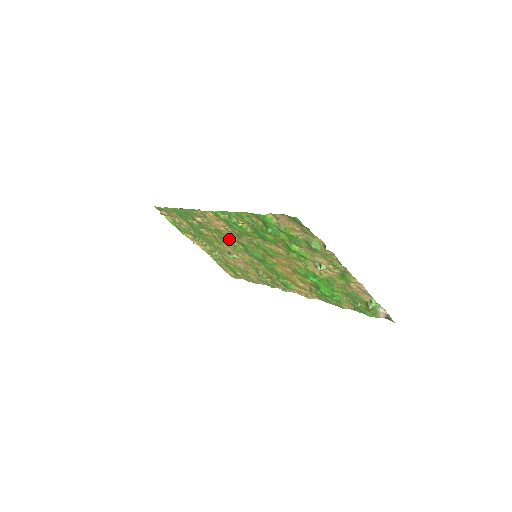
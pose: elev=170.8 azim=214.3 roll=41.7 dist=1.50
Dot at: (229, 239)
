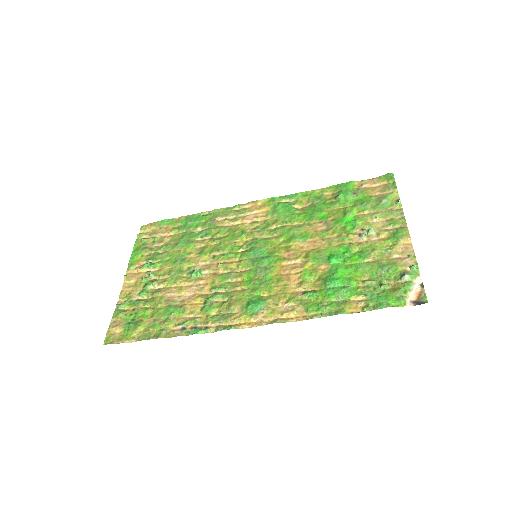
Dot at: (237, 239)
